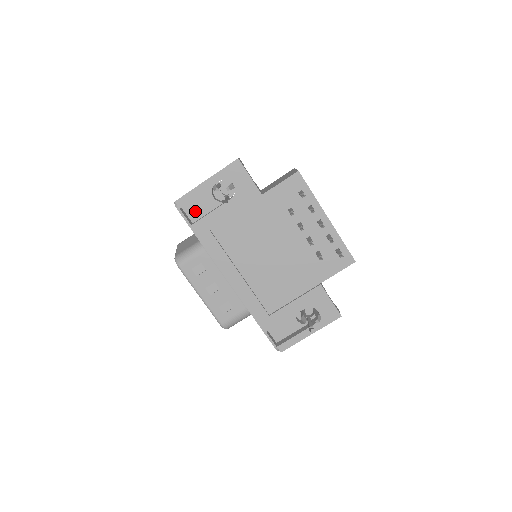
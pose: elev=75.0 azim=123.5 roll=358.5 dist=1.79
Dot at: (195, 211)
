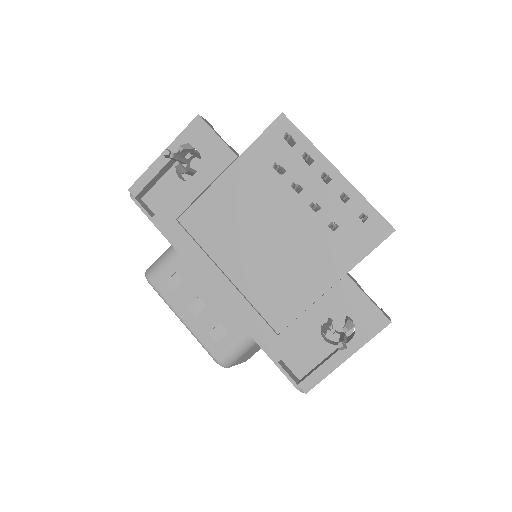
Dot at: (158, 201)
